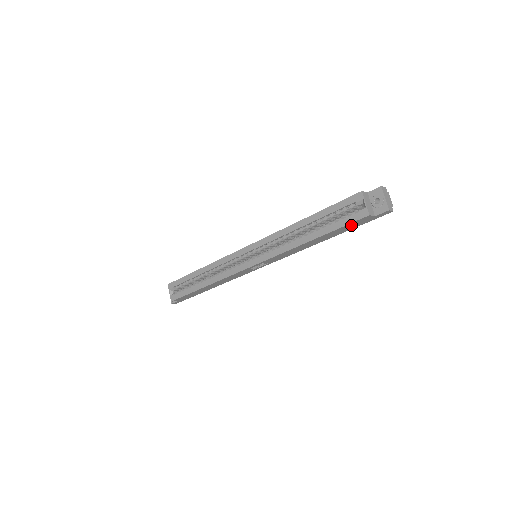
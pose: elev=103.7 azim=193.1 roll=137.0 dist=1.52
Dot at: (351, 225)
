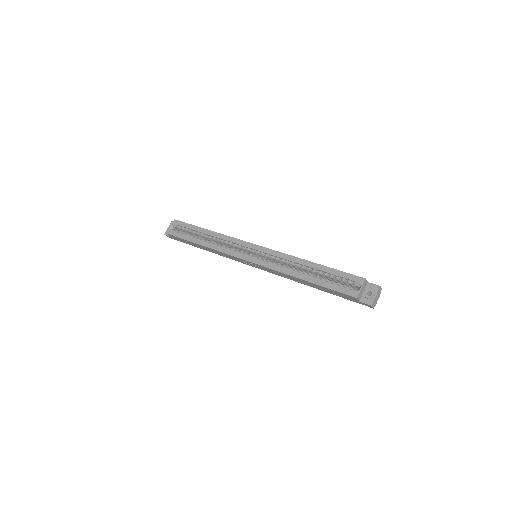
Dot at: (339, 293)
